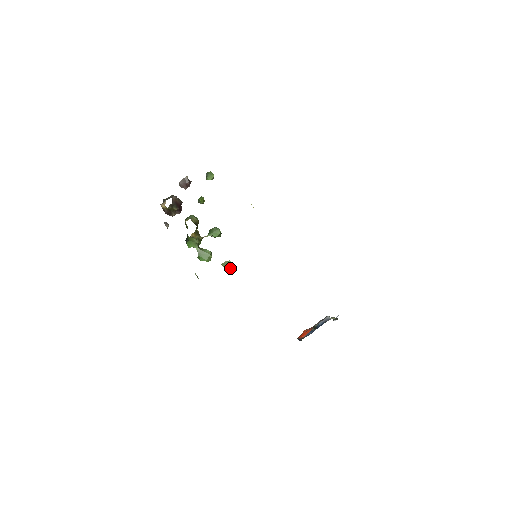
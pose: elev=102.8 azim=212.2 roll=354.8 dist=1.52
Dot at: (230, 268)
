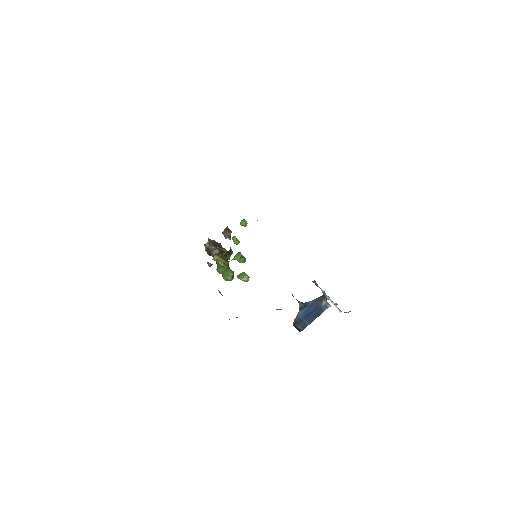
Dot at: (243, 278)
